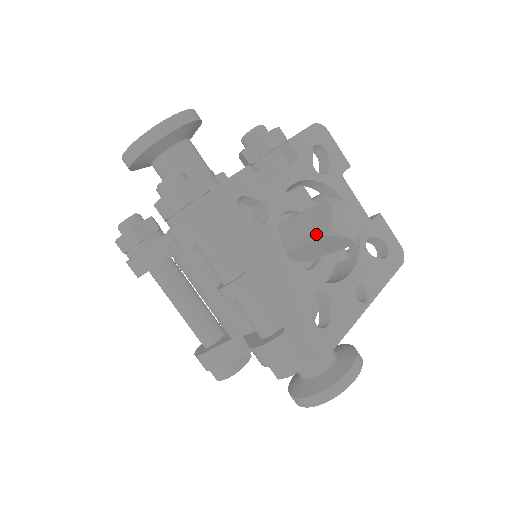
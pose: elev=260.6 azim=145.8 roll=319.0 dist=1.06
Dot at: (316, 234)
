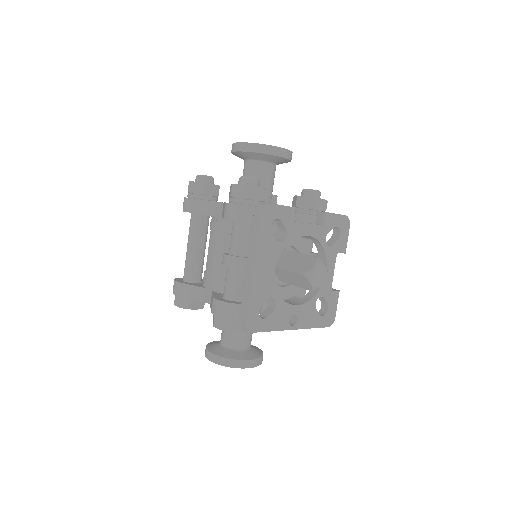
Dot at: (298, 269)
